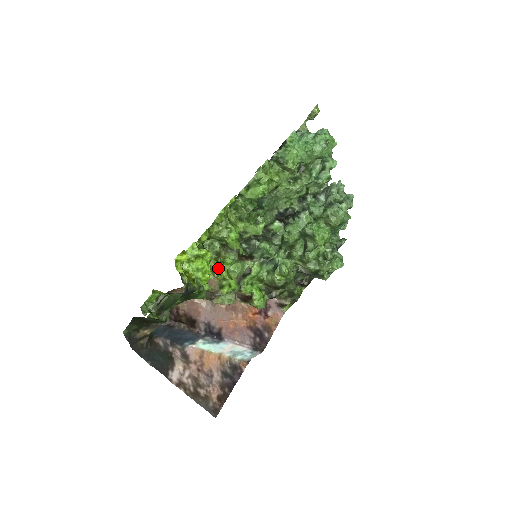
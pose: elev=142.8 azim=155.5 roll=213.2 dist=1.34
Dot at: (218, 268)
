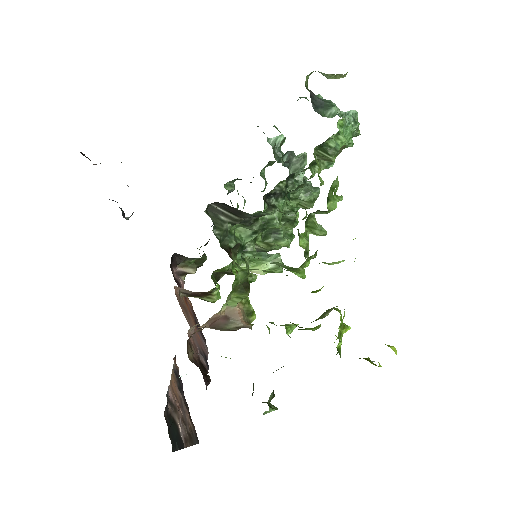
Dot at: occluded
